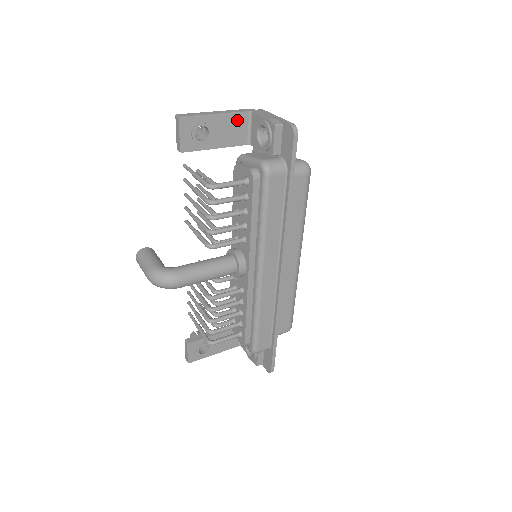
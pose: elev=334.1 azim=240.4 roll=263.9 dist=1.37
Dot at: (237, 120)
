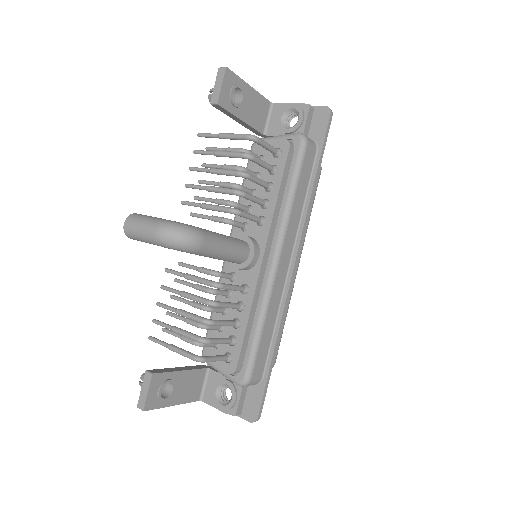
Dot at: (262, 104)
